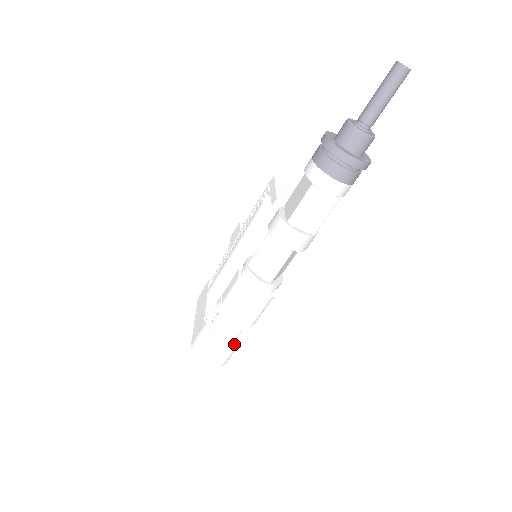
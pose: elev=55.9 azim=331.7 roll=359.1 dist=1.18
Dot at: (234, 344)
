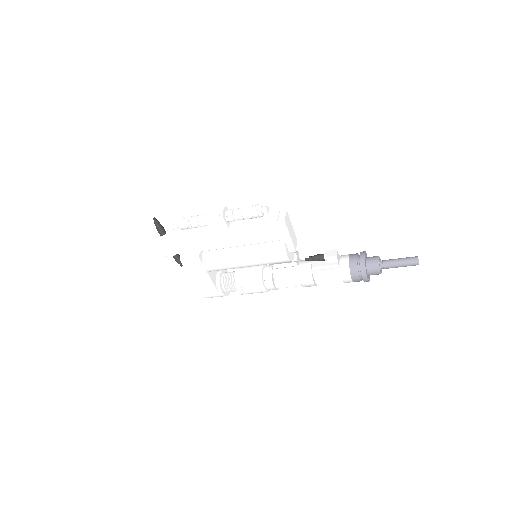
Dot at: occluded
